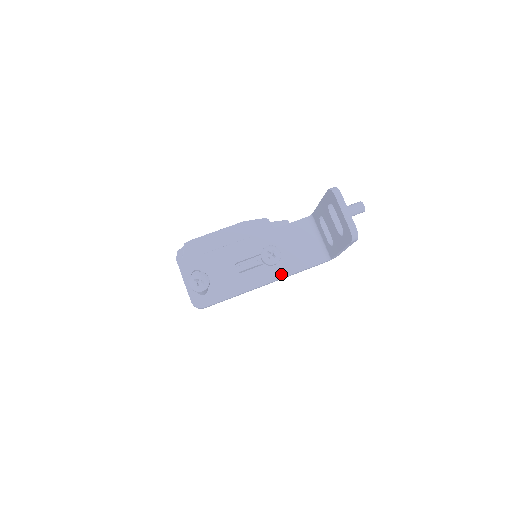
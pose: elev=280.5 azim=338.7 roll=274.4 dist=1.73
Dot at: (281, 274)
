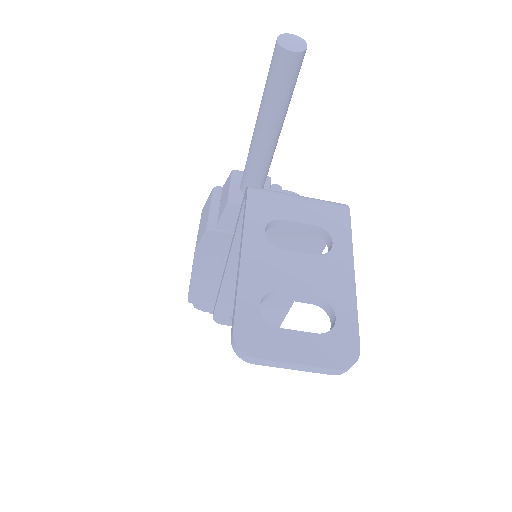
Dot at: occluded
